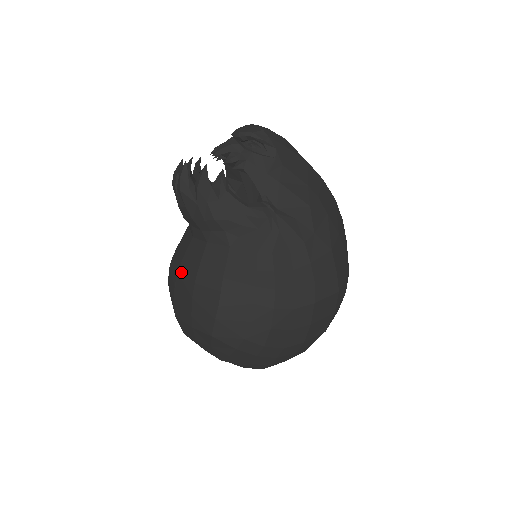
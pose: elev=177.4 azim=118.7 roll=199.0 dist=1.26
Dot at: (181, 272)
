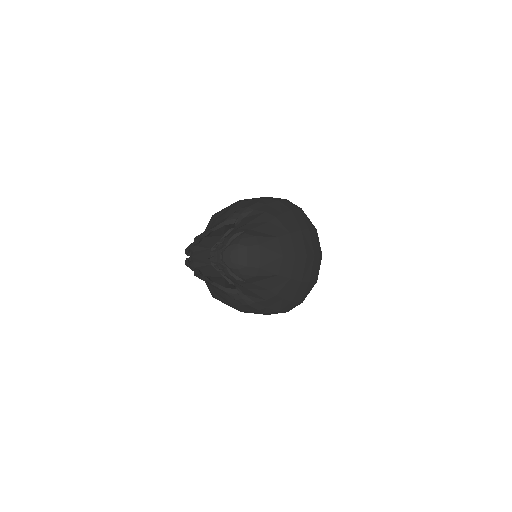
Dot at: occluded
